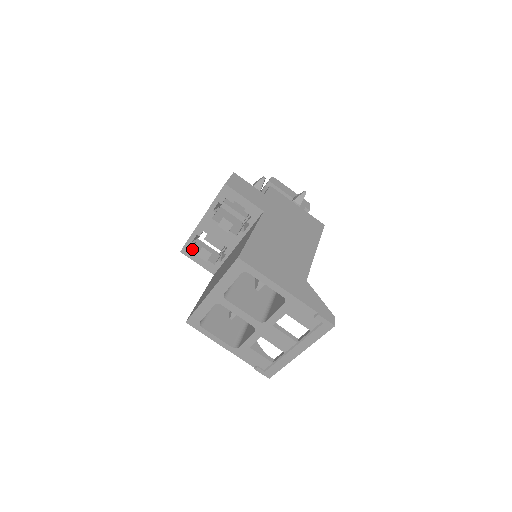
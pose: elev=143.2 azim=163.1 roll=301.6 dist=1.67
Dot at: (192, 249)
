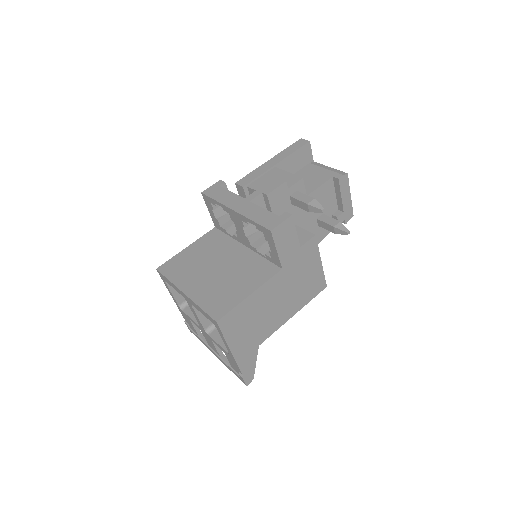
Dot at: (212, 204)
